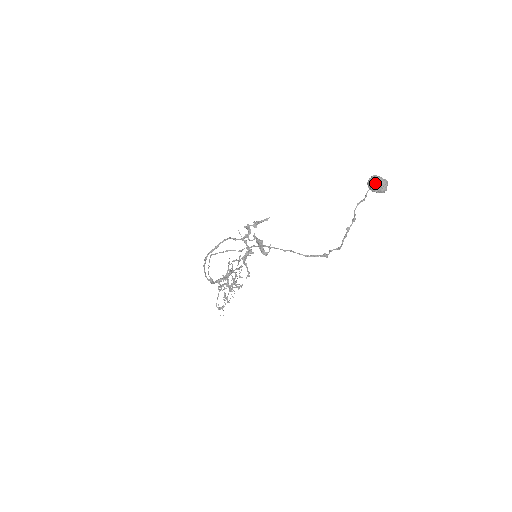
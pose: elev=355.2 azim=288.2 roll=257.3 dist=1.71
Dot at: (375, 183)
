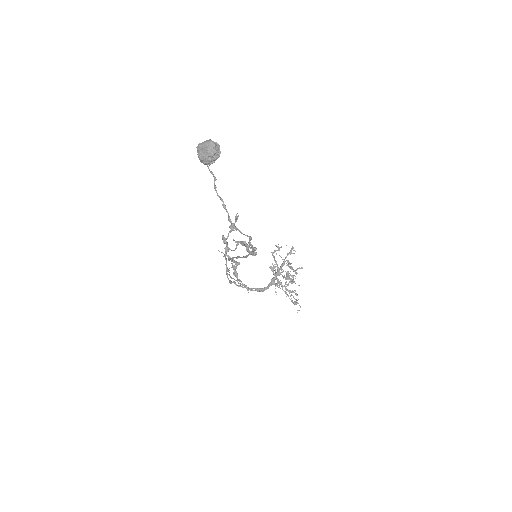
Dot at: (199, 158)
